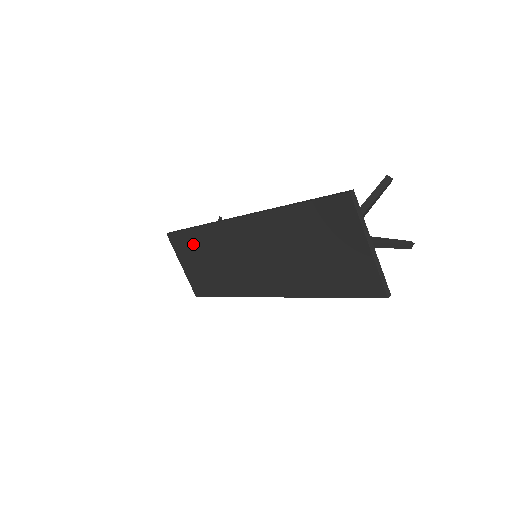
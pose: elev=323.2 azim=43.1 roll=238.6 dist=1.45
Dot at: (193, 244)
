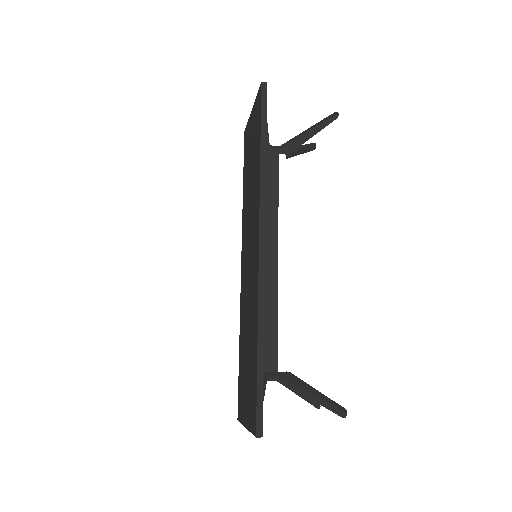
Dot at: (242, 365)
